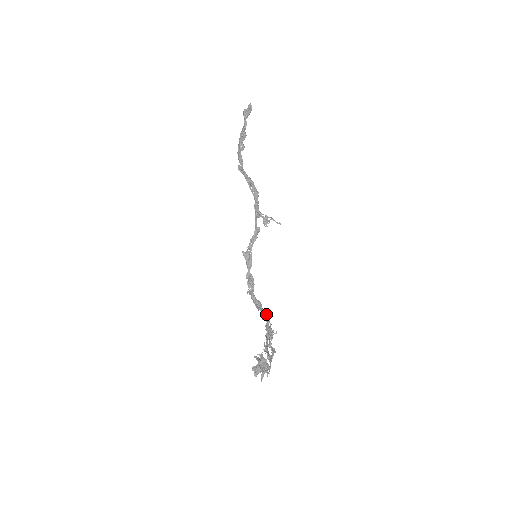
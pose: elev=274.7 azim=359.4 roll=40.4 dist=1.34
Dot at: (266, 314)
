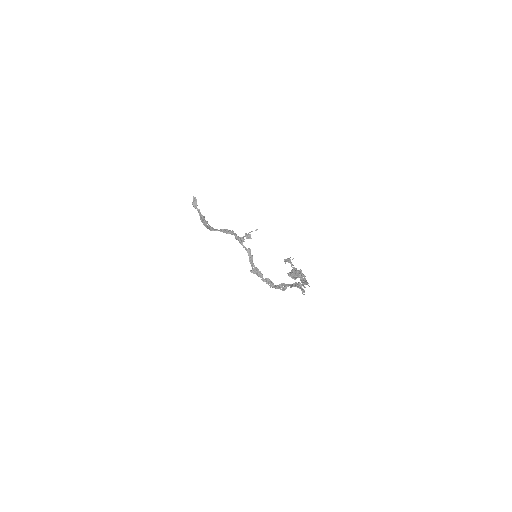
Dot at: (291, 284)
